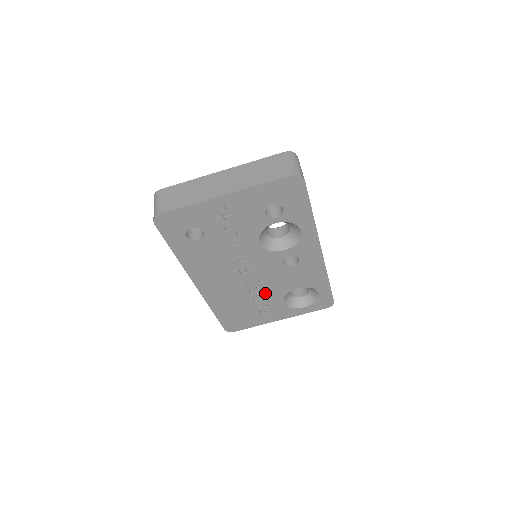
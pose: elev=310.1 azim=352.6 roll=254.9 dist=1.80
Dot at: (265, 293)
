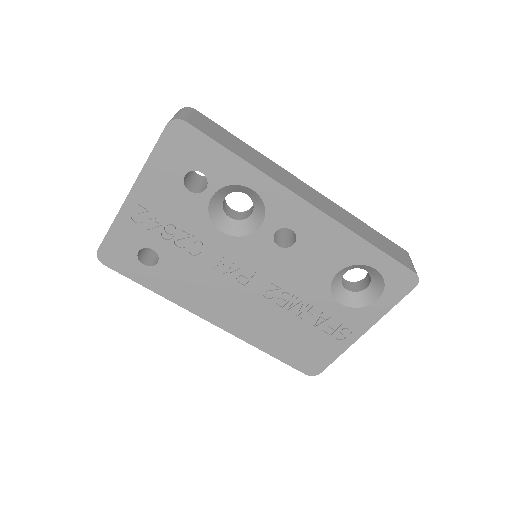
Dot at: (302, 300)
